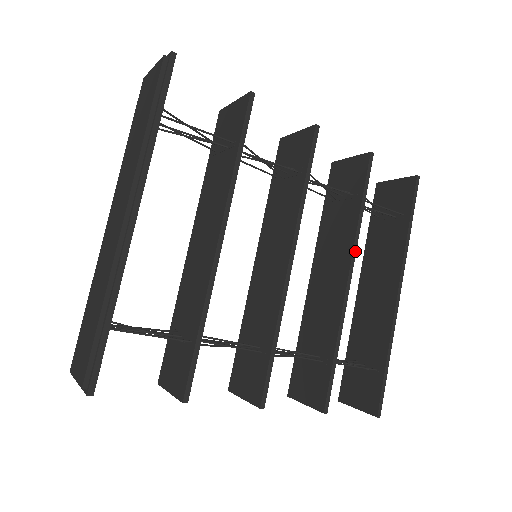
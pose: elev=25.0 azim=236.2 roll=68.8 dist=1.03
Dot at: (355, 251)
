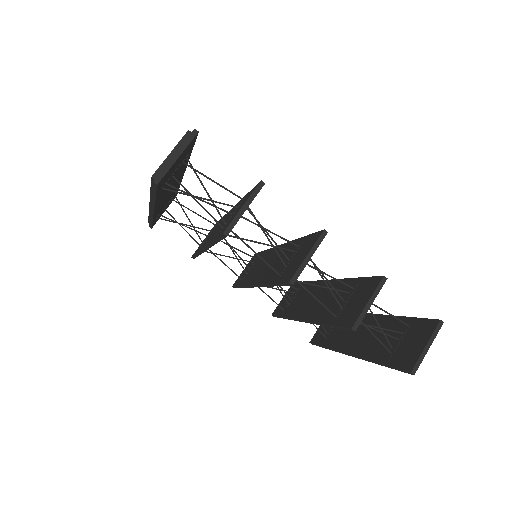
Dot at: occluded
